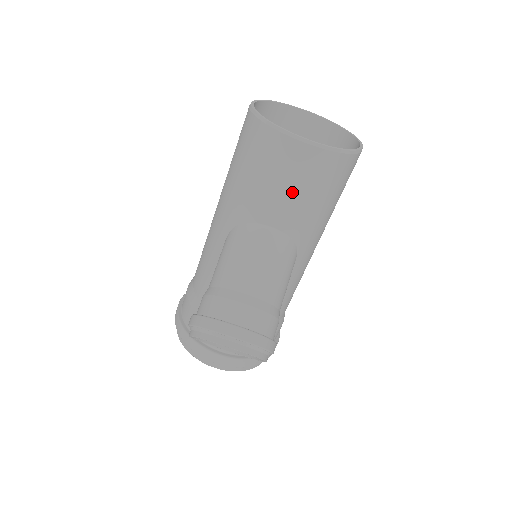
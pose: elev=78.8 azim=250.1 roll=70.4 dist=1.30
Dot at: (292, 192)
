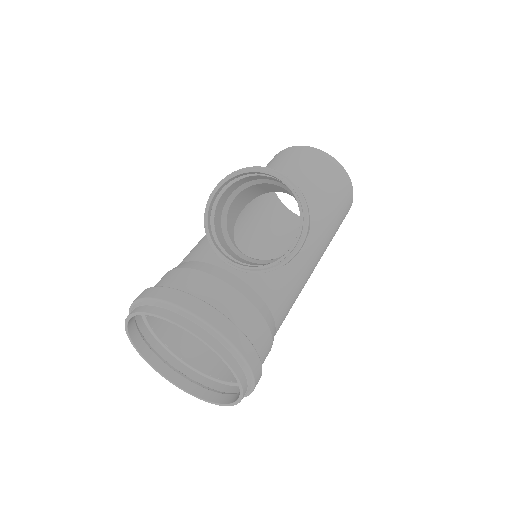
Dot at: (312, 176)
